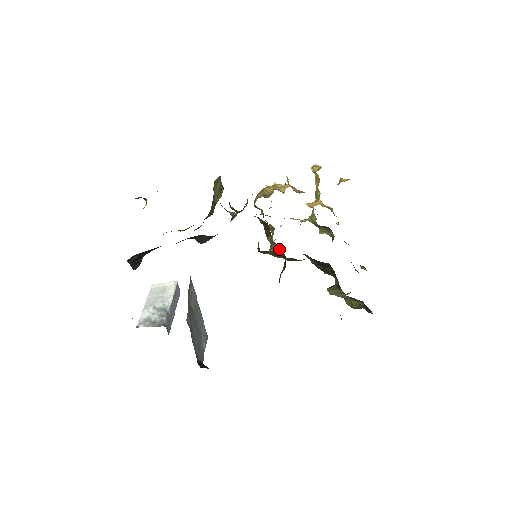
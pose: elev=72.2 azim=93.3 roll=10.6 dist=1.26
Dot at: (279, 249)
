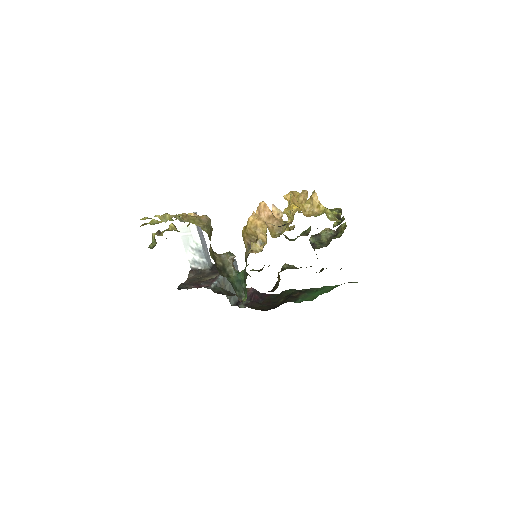
Dot at: occluded
